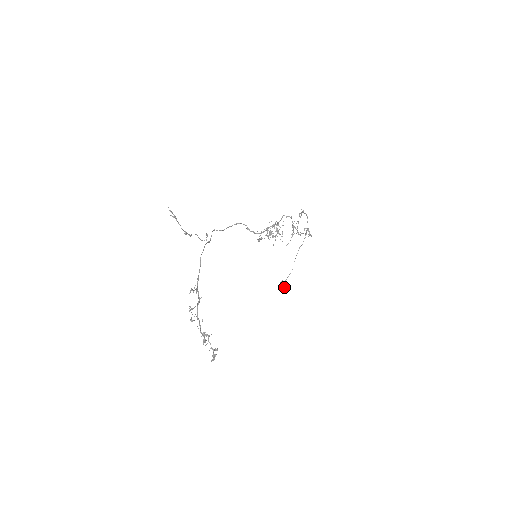
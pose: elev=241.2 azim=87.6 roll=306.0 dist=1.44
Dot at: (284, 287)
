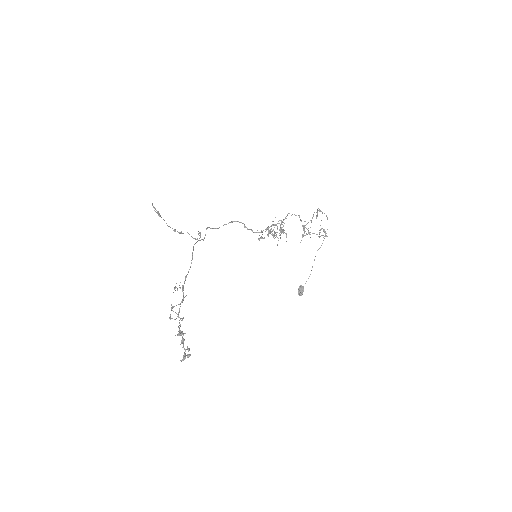
Dot at: (302, 292)
